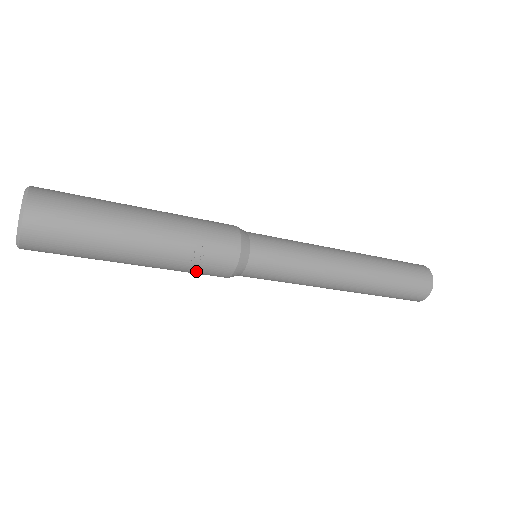
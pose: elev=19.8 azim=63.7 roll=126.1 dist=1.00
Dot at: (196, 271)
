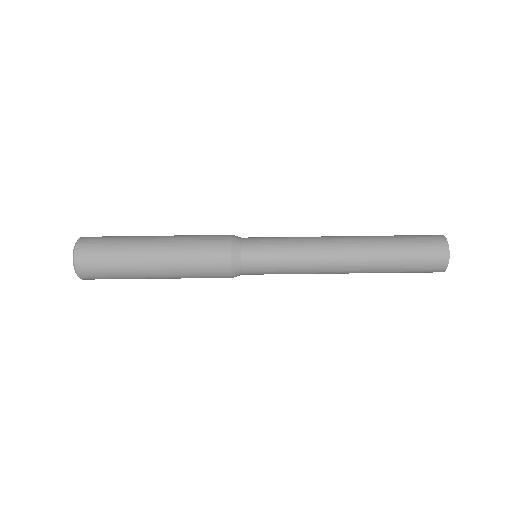
Dot at: (203, 276)
